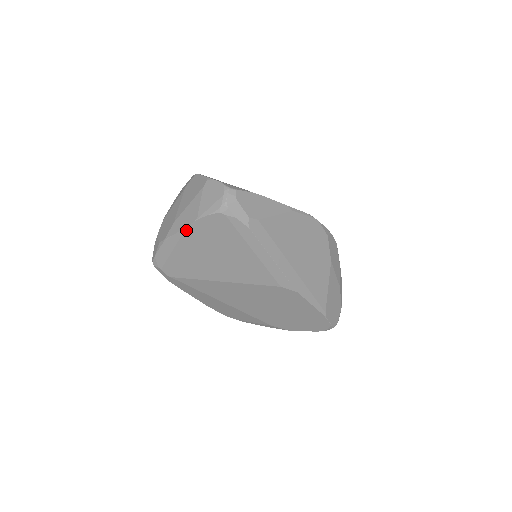
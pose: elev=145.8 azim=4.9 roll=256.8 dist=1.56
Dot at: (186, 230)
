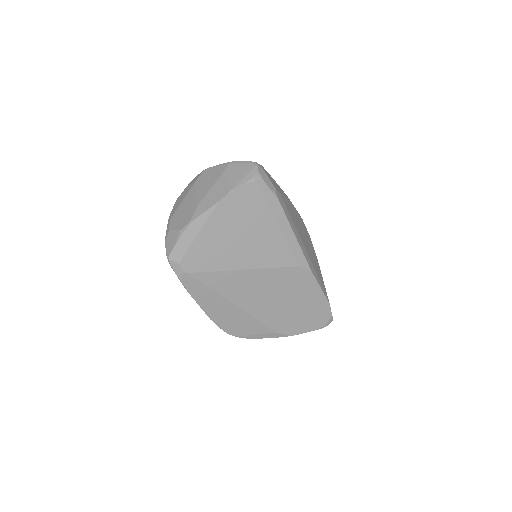
Dot at: (217, 206)
